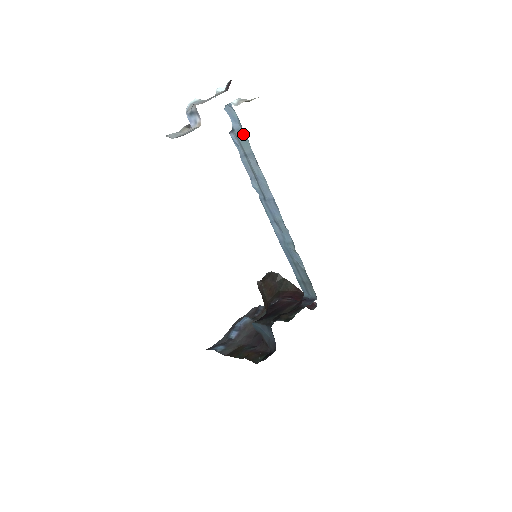
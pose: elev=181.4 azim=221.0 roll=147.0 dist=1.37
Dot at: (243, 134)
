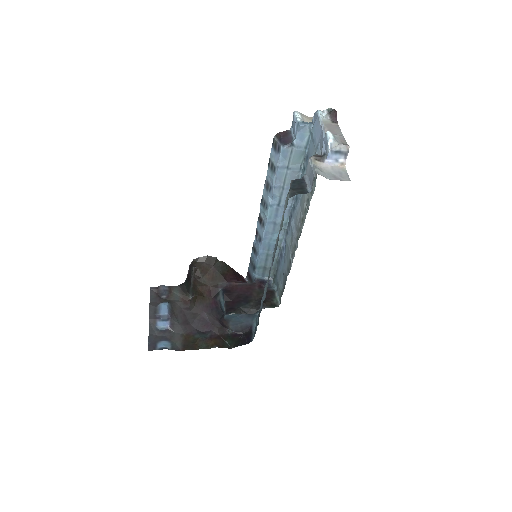
Dot at: (303, 152)
